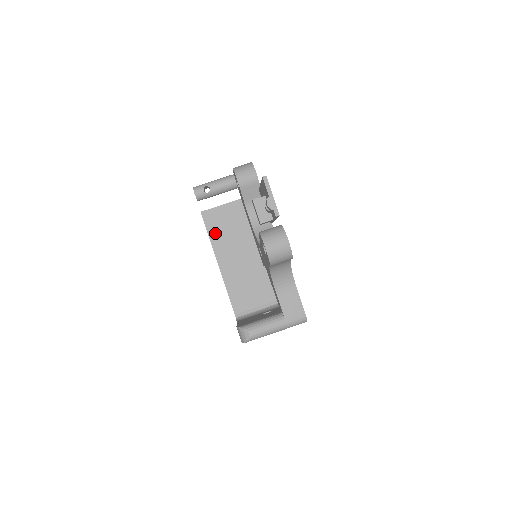
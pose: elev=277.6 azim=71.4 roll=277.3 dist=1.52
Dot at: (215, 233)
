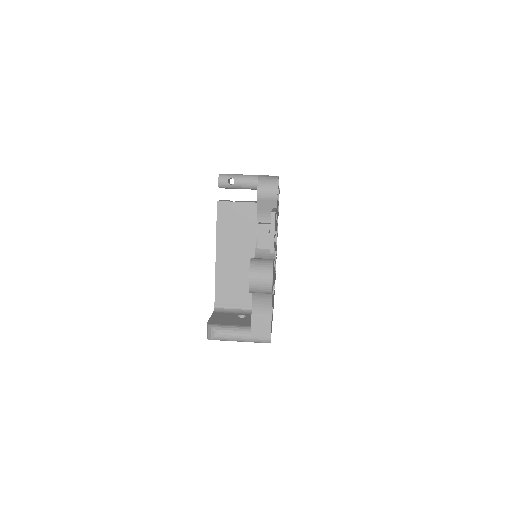
Dot at: (223, 225)
